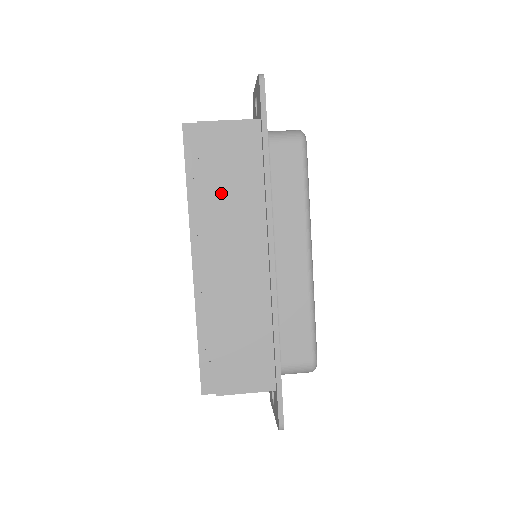
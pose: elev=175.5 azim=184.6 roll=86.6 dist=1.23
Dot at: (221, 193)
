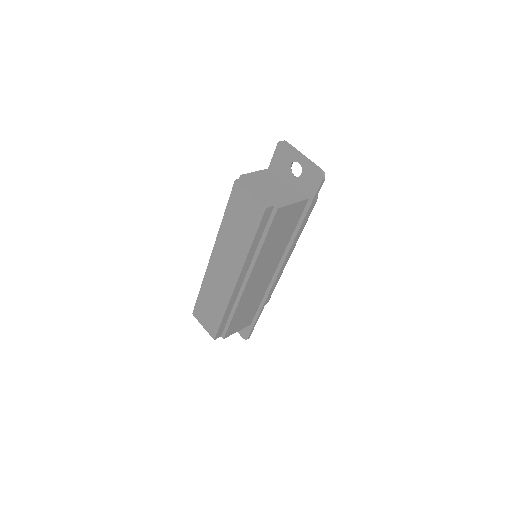
Dot at: (270, 245)
